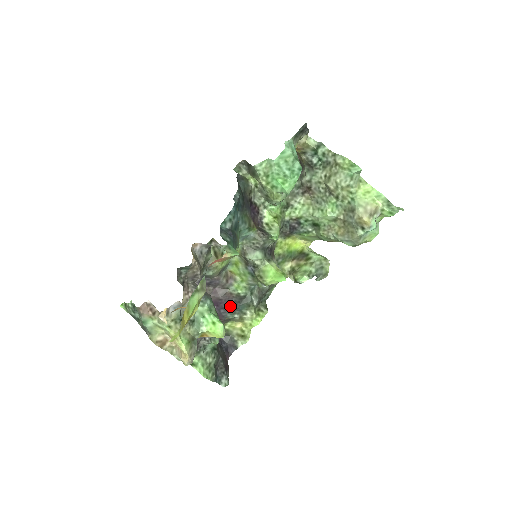
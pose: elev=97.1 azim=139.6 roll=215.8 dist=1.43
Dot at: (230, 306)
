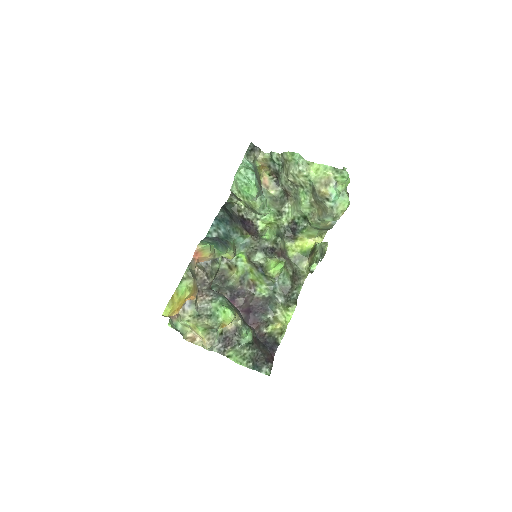
Dot at: (261, 309)
